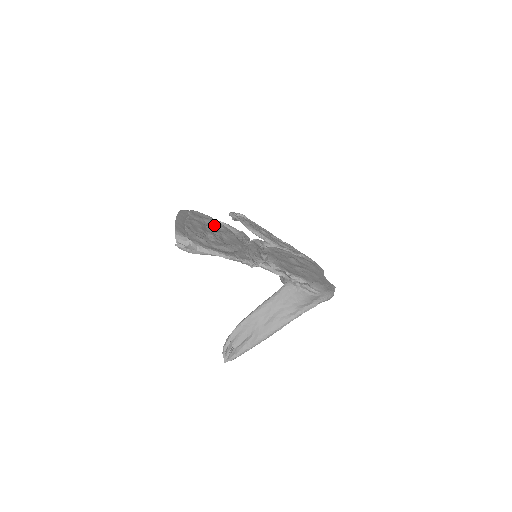
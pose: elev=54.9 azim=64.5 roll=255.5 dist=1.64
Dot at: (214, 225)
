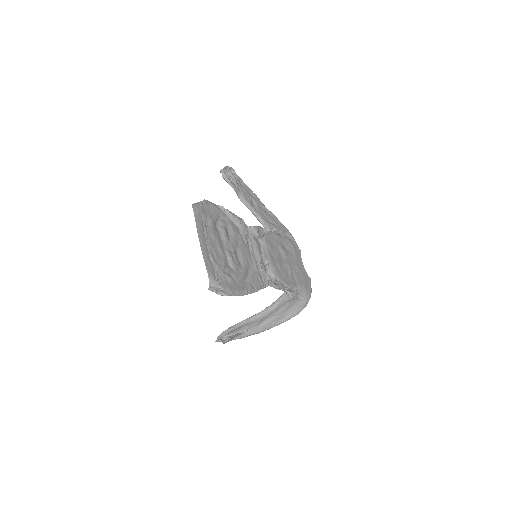
Dot at: (225, 229)
